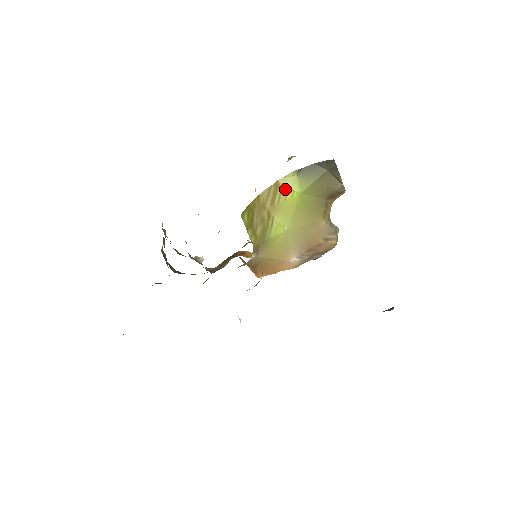
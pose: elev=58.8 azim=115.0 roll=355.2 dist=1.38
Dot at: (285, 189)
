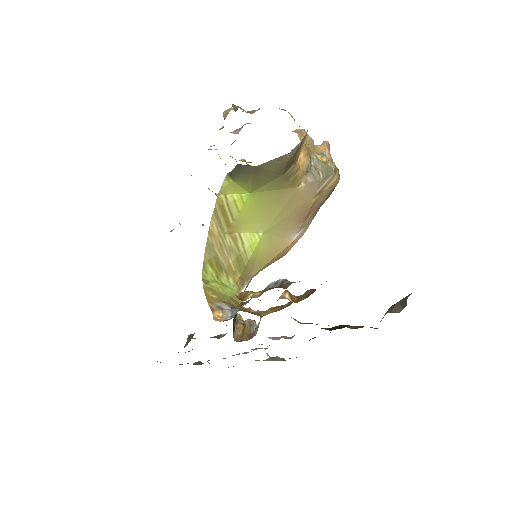
Dot at: (231, 201)
